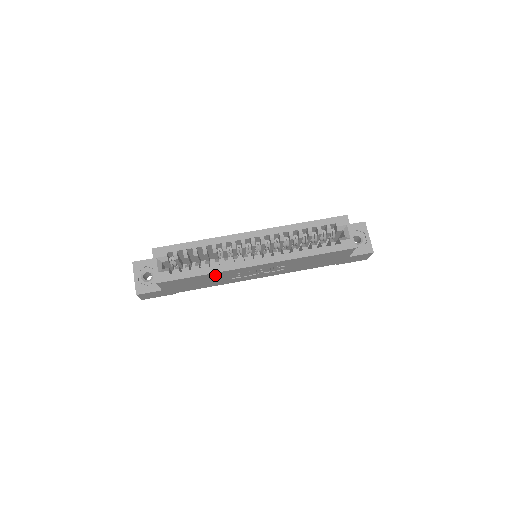
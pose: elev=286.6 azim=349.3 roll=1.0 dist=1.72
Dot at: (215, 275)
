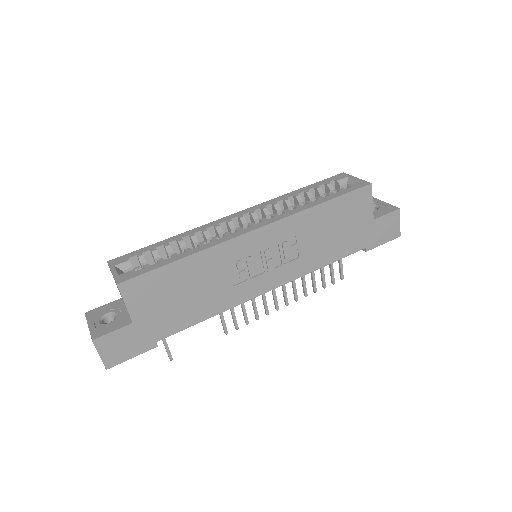
Dot at: (203, 263)
